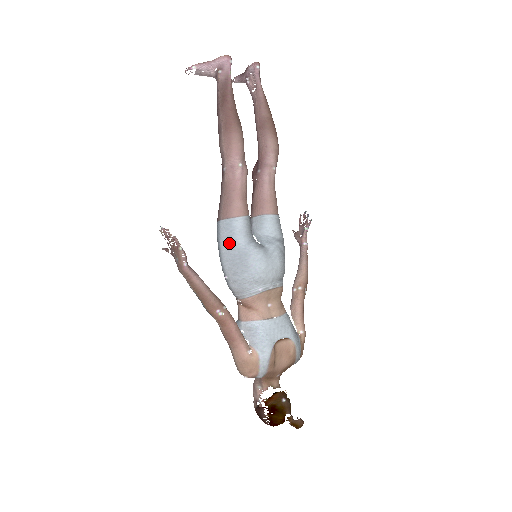
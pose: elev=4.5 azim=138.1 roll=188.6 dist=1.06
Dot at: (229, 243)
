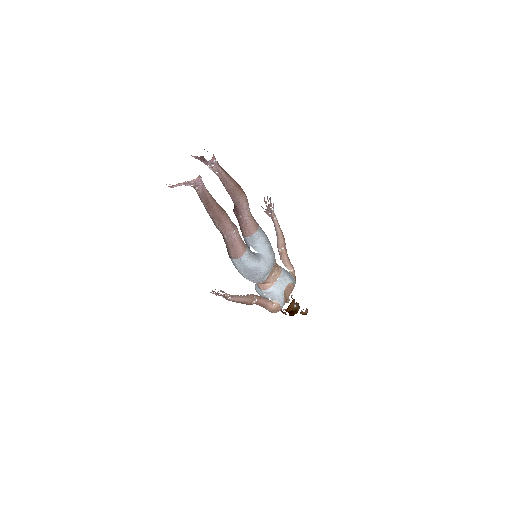
Dot at: (244, 269)
